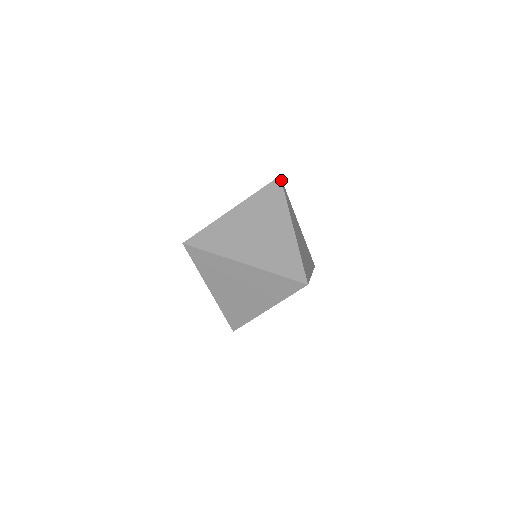
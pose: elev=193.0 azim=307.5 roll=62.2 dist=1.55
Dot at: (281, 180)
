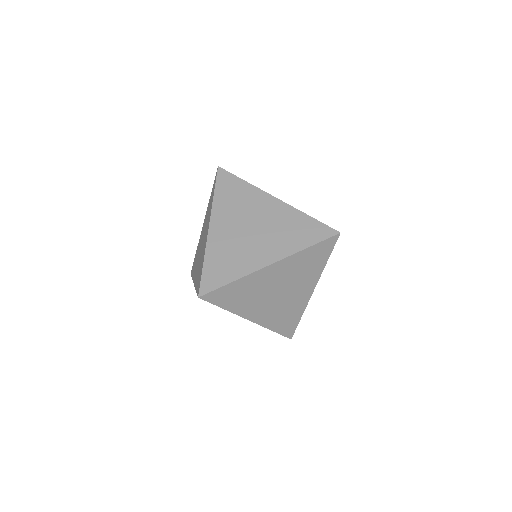
Dot at: (223, 169)
